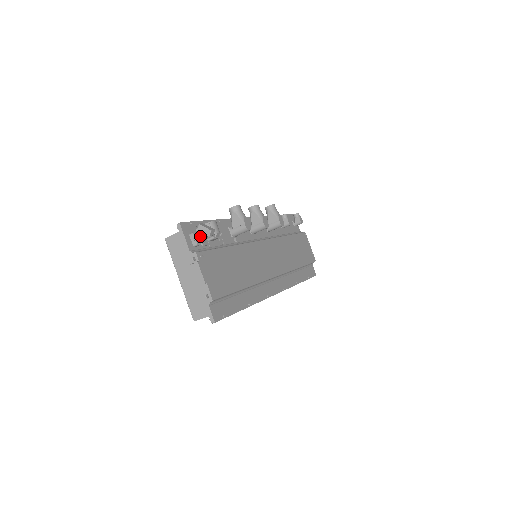
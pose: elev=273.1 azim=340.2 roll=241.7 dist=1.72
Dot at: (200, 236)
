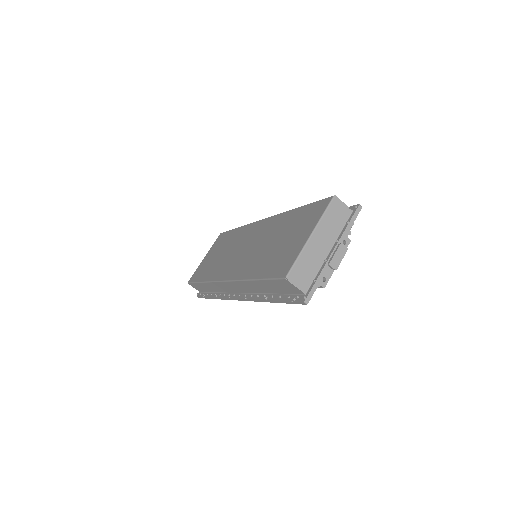
Dot at: occluded
